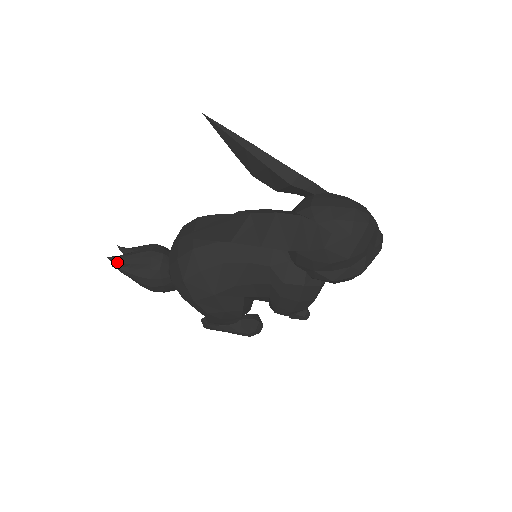
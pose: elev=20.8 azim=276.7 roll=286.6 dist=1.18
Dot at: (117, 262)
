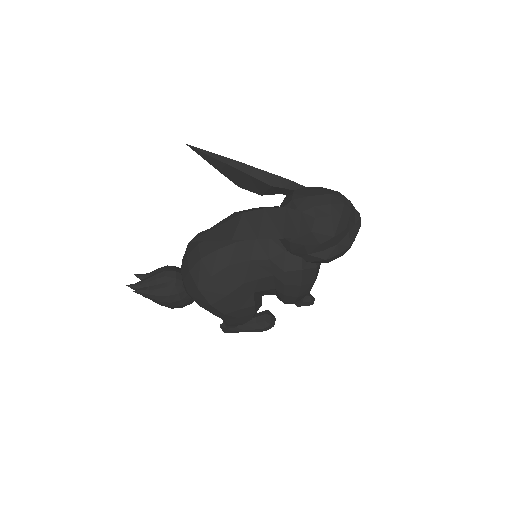
Dot at: (137, 288)
